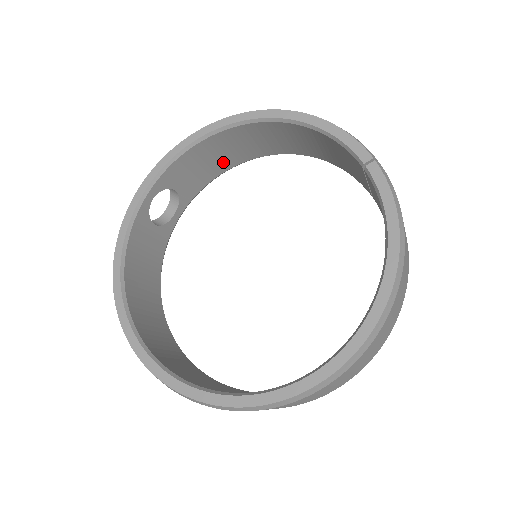
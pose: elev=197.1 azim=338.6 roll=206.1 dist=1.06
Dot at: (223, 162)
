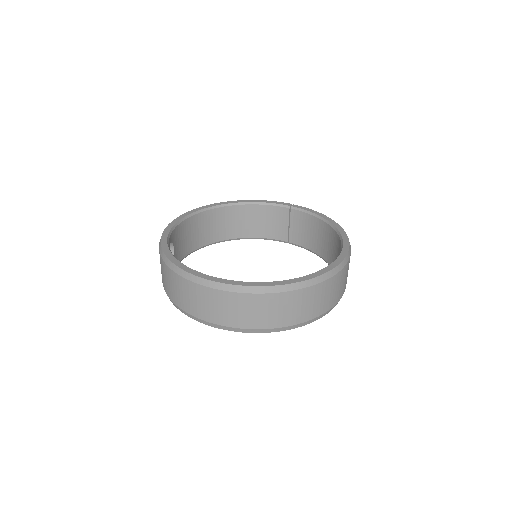
Dot at: (193, 242)
